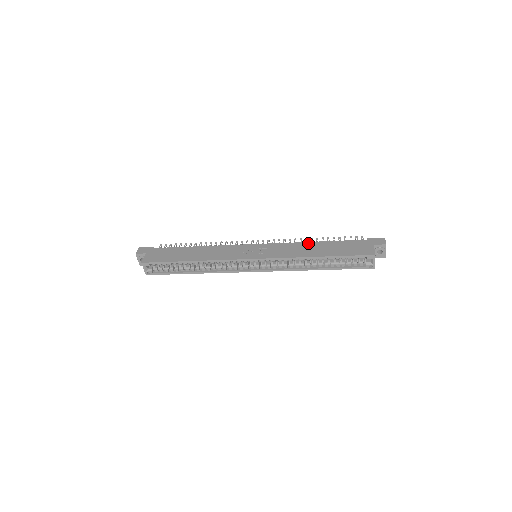
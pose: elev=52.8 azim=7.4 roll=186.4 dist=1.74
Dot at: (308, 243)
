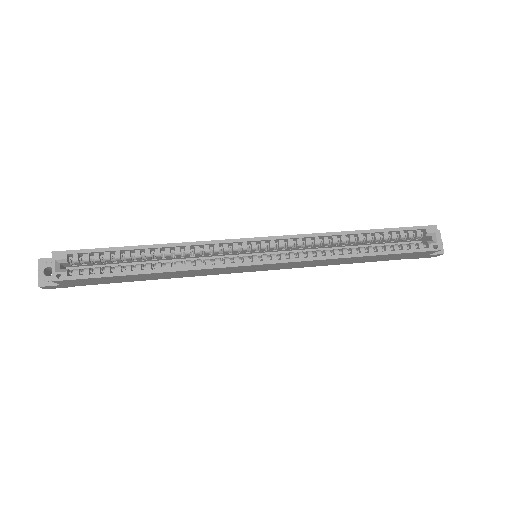
Dot at: occluded
